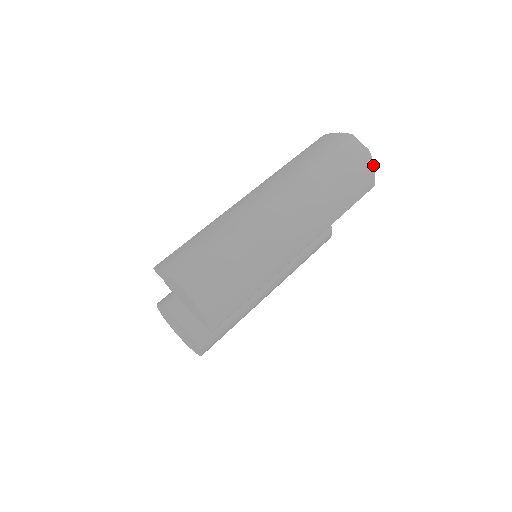
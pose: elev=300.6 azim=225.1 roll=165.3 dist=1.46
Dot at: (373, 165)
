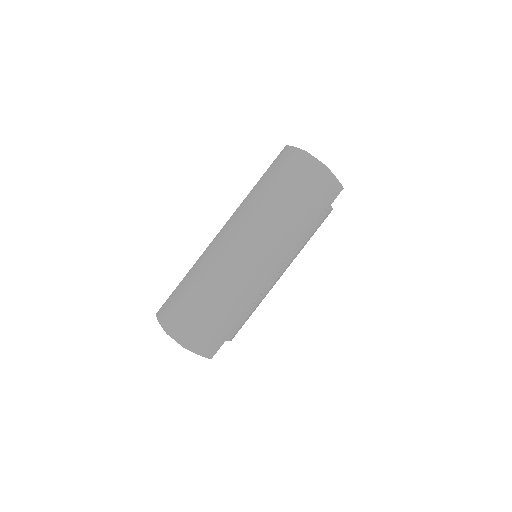
Dot at: (334, 175)
